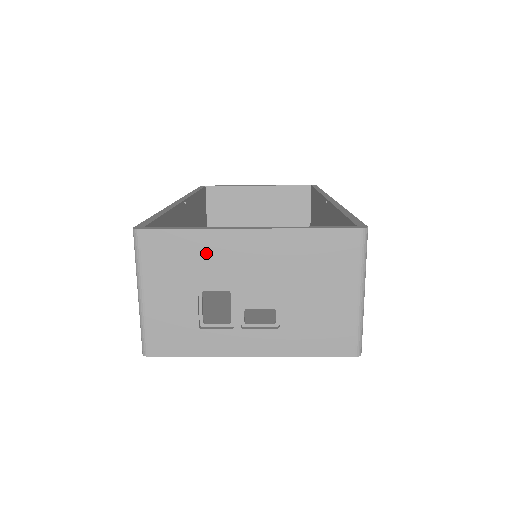
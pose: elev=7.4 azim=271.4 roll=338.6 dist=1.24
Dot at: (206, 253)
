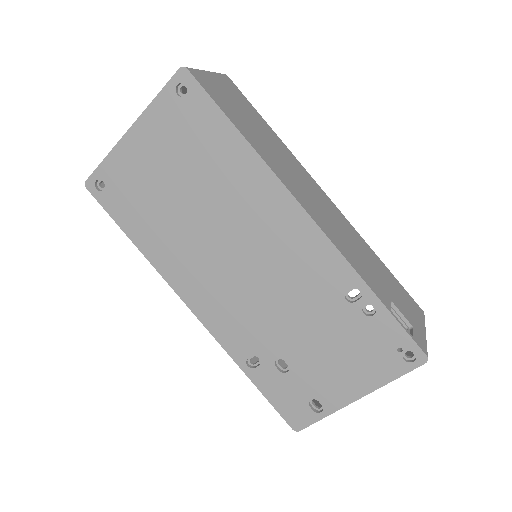
Dot at: occluded
